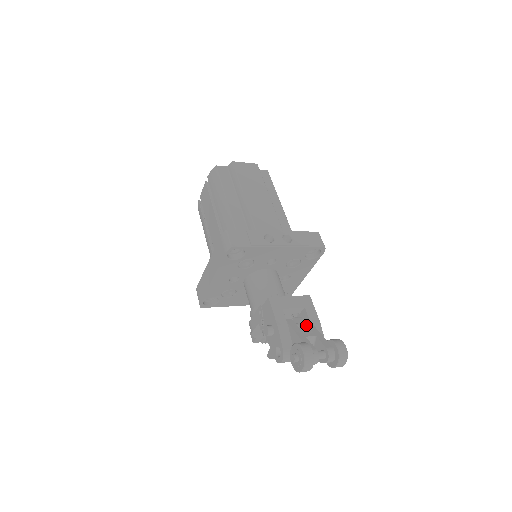
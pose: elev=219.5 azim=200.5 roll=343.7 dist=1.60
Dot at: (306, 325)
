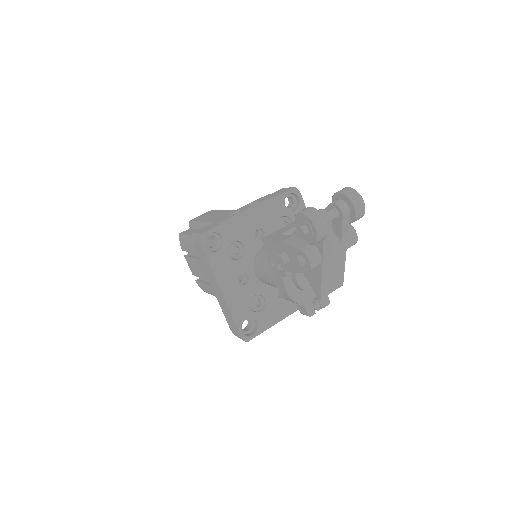
Dot at: occluded
